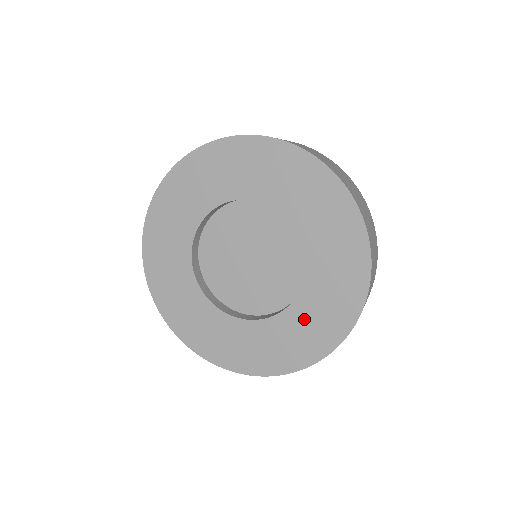
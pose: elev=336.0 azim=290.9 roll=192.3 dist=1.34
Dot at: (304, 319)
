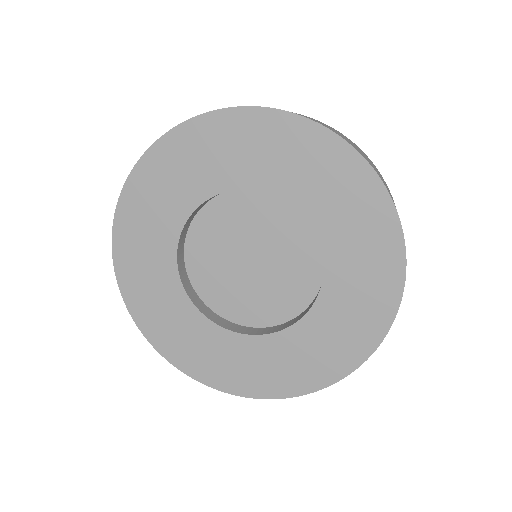
Dot at: (317, 337)
